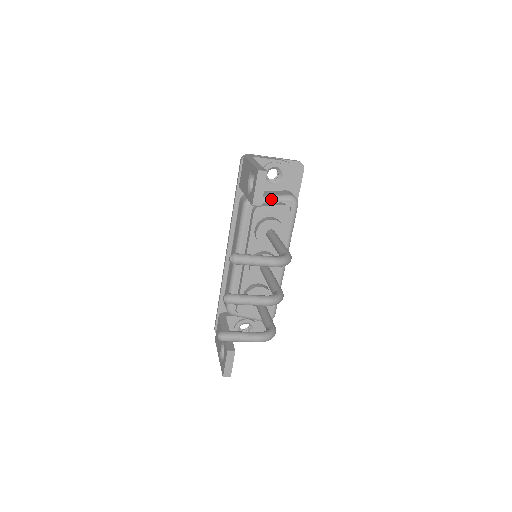
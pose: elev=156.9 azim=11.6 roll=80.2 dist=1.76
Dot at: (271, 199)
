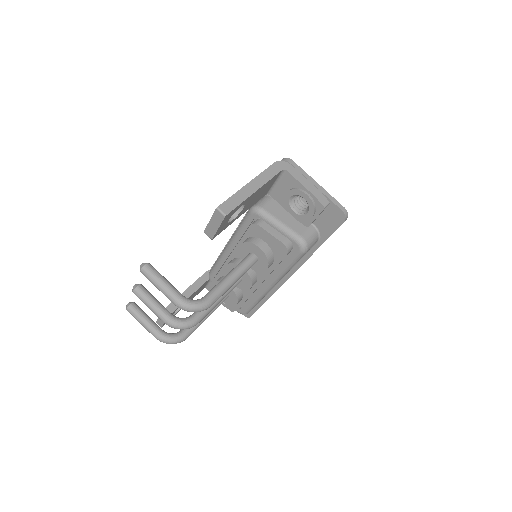
Dot at: (277, 226)
